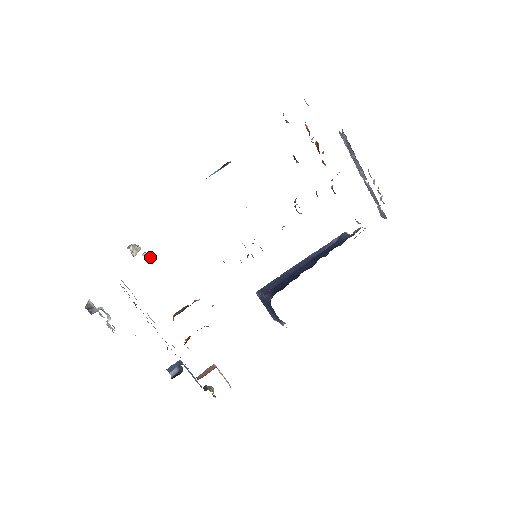
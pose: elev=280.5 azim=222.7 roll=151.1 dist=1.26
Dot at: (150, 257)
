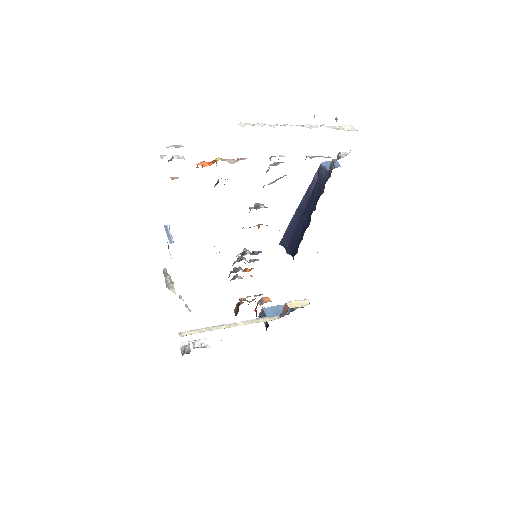
Dot at: occluded
